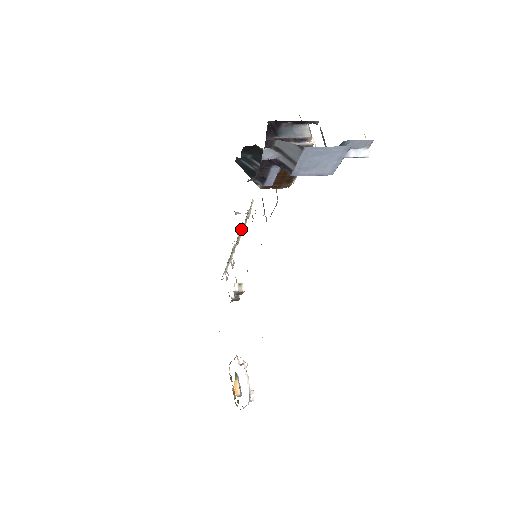
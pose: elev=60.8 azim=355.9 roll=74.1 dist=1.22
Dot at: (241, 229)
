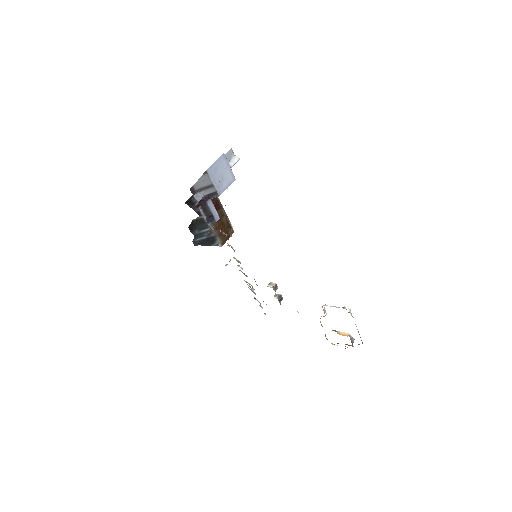
Dot at: occluded
